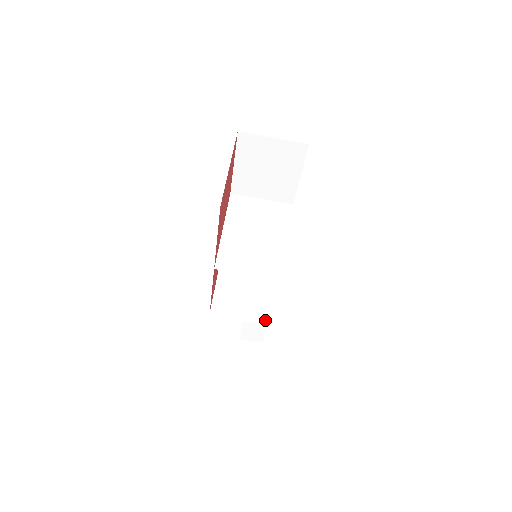
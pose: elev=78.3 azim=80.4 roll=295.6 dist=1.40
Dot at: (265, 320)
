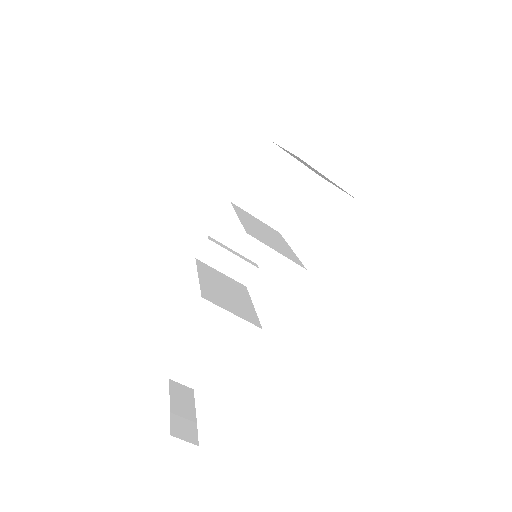
Dot at: (253, 323)
